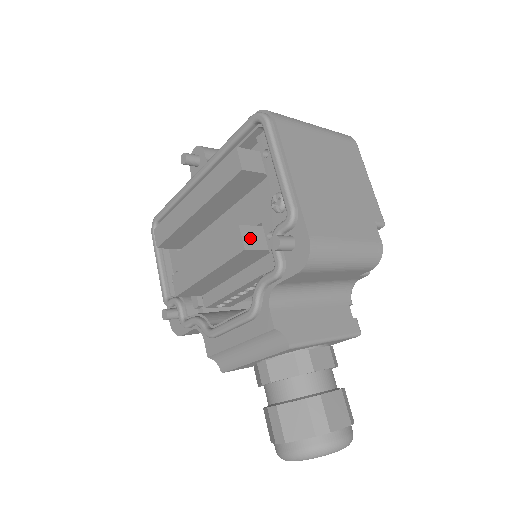
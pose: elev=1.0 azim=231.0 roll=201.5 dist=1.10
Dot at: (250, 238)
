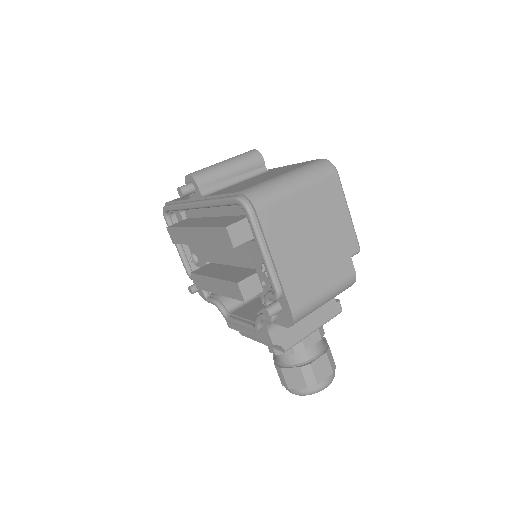
Dot at: (248, 289)
